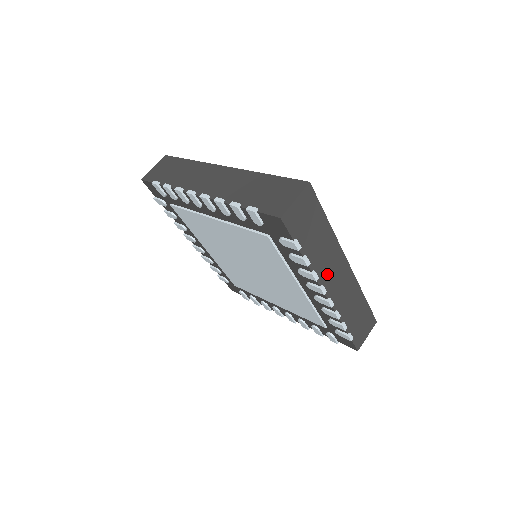
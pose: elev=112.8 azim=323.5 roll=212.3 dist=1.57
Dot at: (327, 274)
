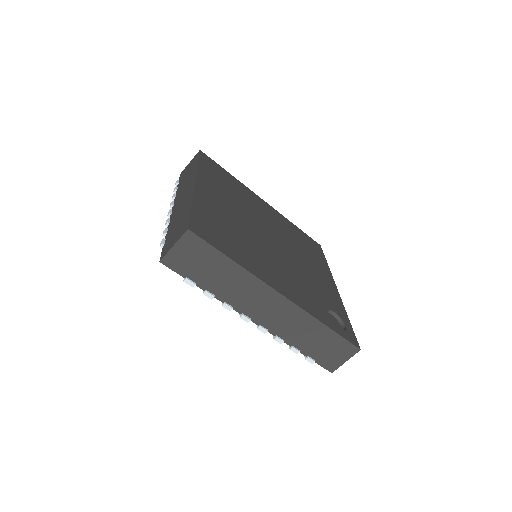
Dot at: occluded
